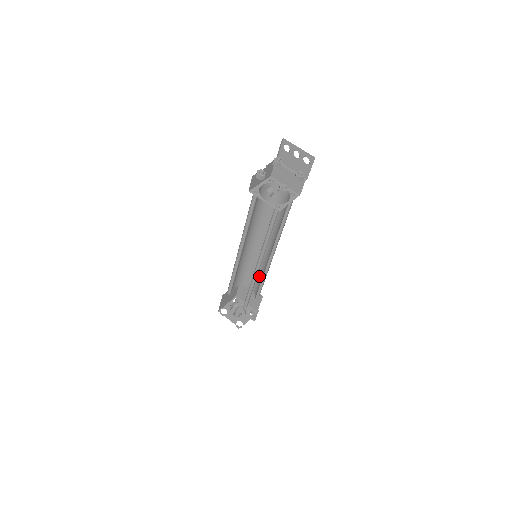
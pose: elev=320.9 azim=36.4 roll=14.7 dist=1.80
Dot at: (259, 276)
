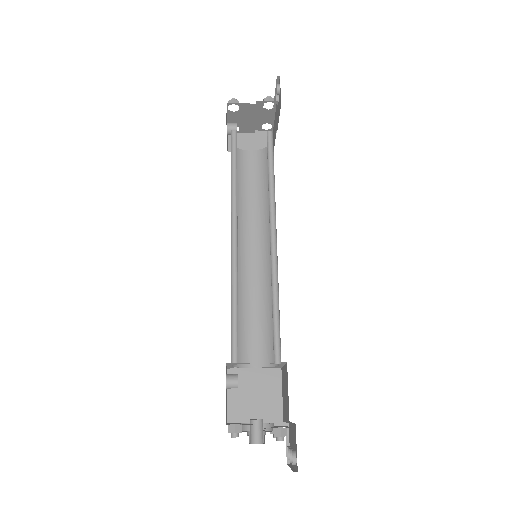
Dot at: (276, 312)
